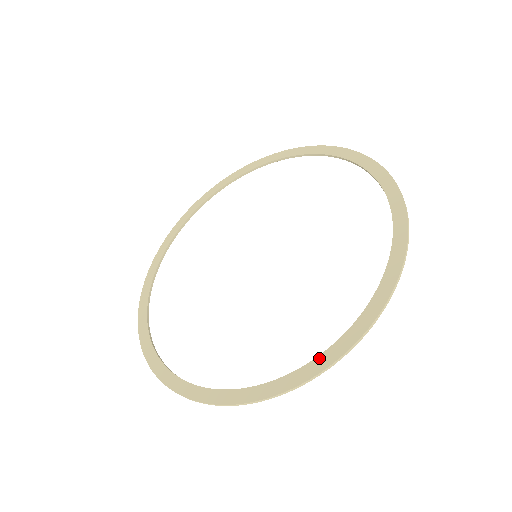
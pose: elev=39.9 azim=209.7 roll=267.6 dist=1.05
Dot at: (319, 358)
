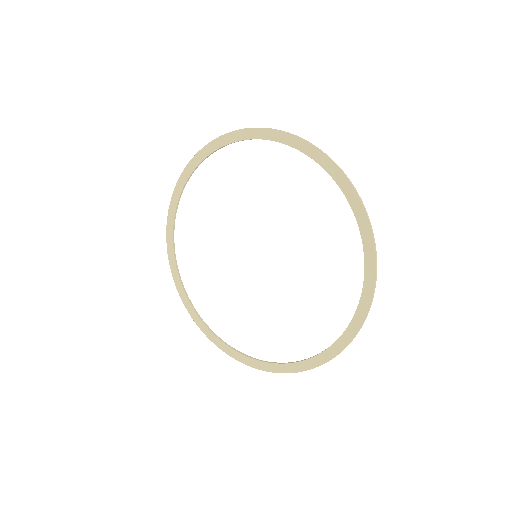
Dot at: (273, 365)
